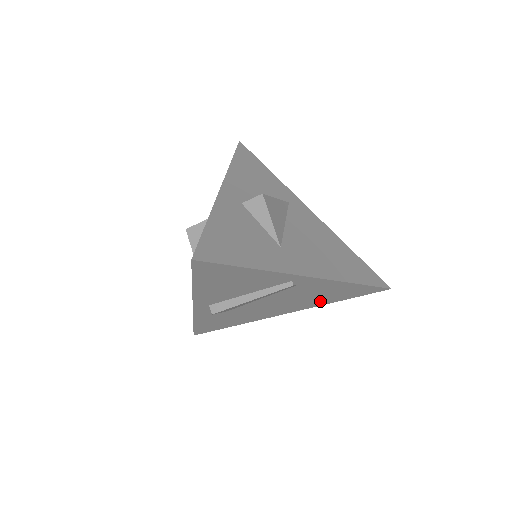
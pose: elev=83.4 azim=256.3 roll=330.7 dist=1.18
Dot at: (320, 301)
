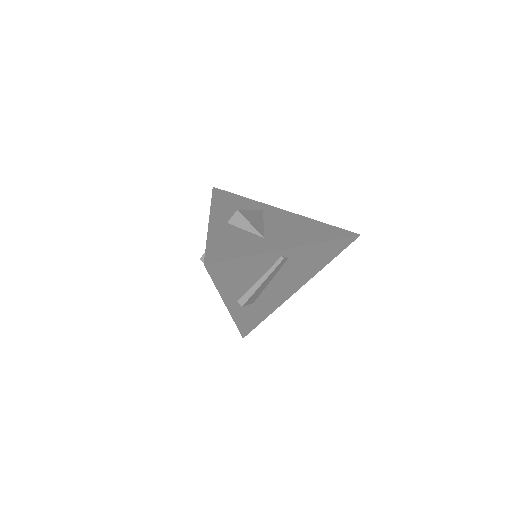
Dot at: (316, 267)
